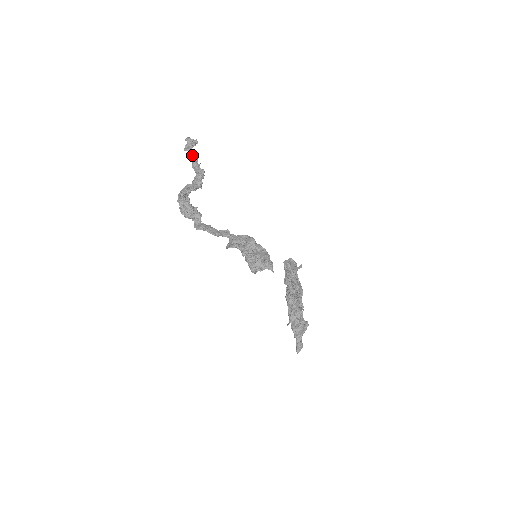
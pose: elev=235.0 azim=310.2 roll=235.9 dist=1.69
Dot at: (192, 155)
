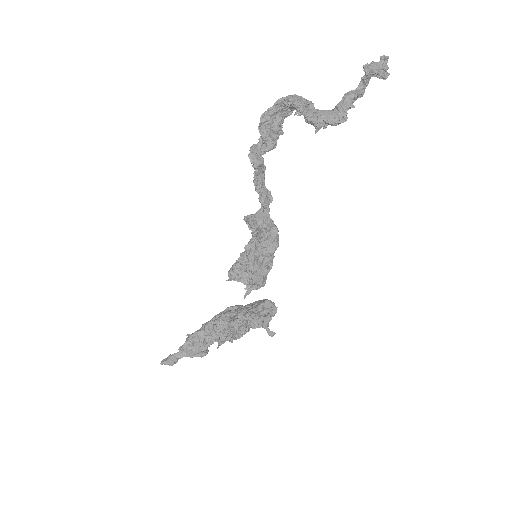
Dot at: (362, 83)
